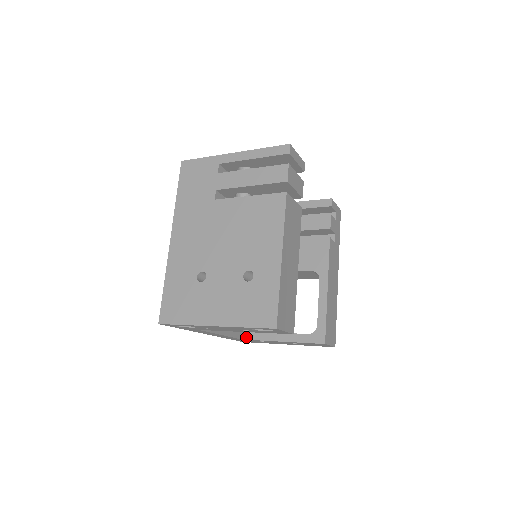
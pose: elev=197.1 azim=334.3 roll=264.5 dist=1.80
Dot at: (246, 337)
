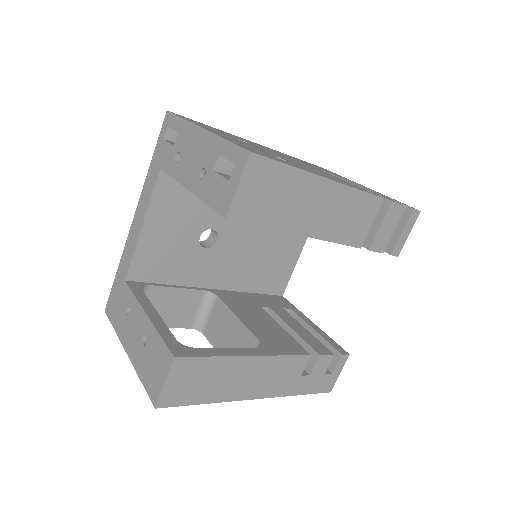
Dot at: (131, 284)
